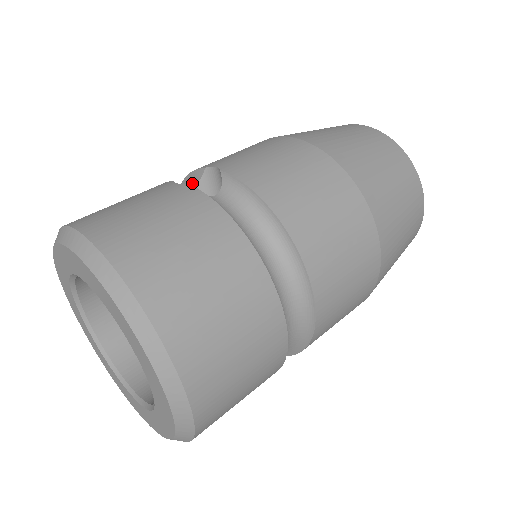
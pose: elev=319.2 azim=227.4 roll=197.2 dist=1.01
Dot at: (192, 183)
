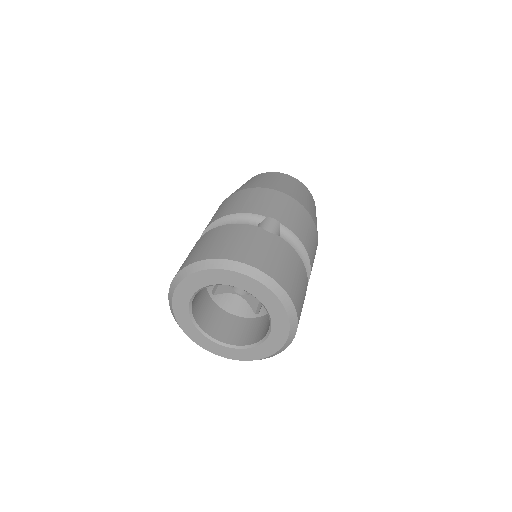
Dot at: (253, 221)
